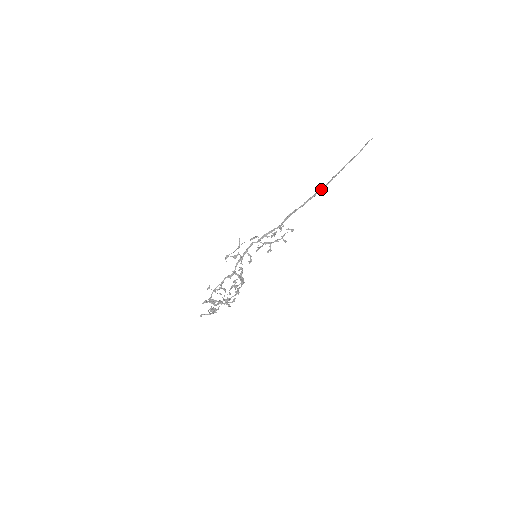
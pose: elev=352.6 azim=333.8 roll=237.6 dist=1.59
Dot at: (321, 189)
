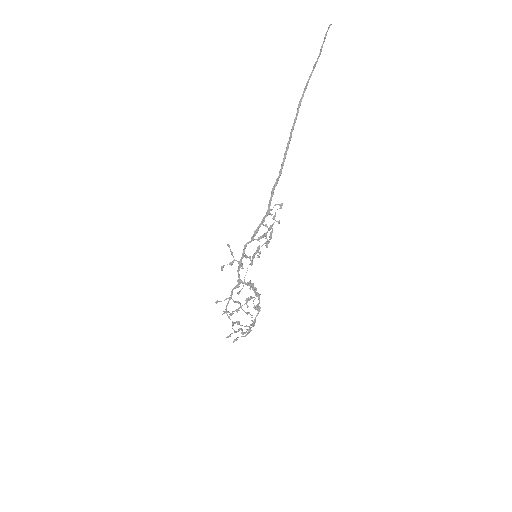
Dot at: (291, 132)
